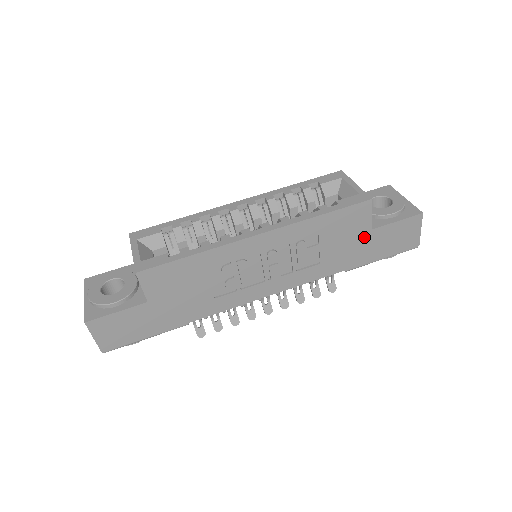
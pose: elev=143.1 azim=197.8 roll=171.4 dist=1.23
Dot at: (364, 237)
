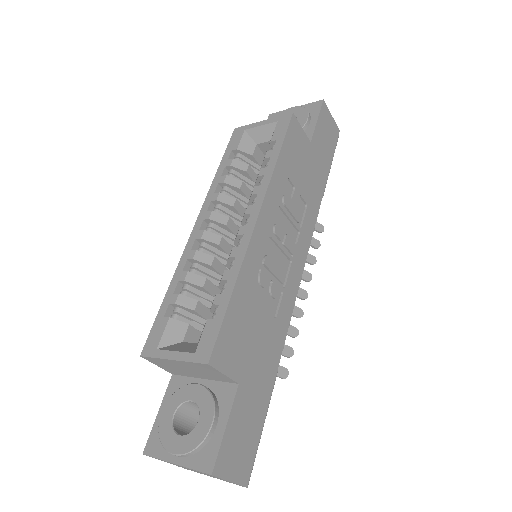
Dot at: (312, 154)
